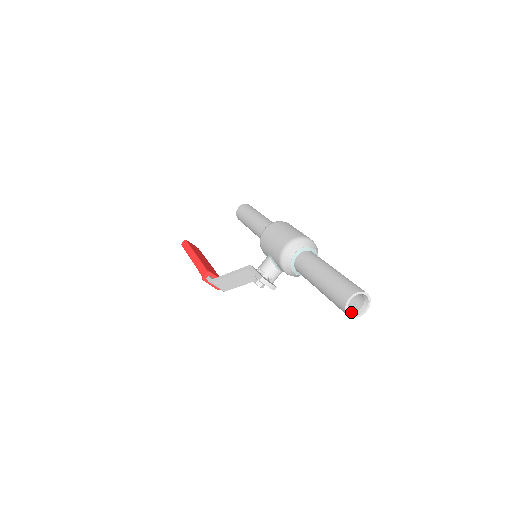
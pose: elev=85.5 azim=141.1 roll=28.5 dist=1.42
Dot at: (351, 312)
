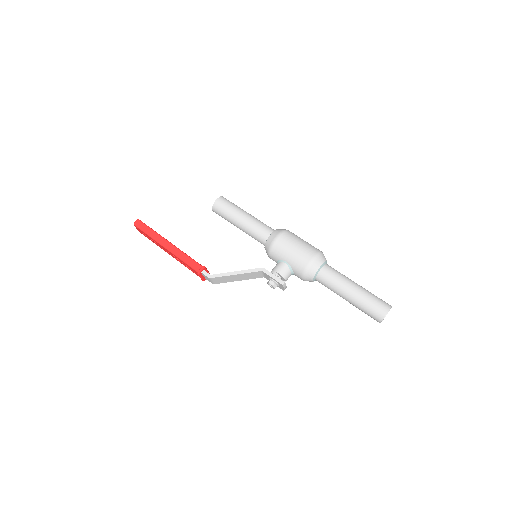
Dot at: occluded
